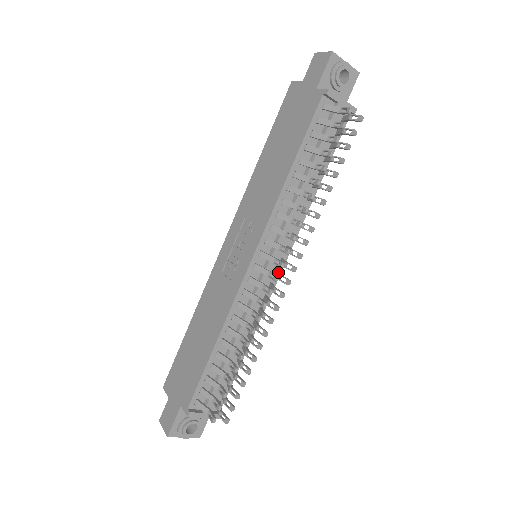
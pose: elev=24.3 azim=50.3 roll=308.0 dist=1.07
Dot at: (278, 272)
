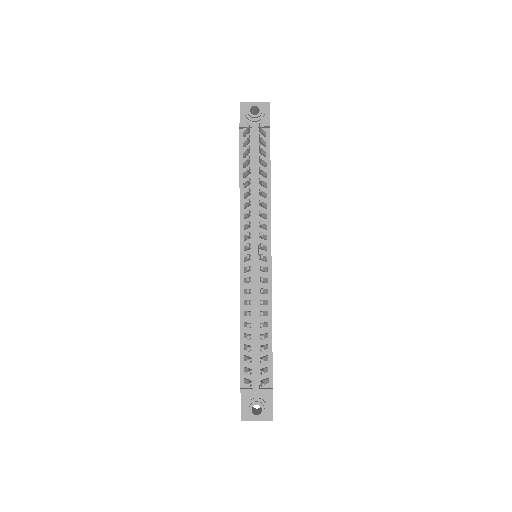
Dot at: (263, 256)
